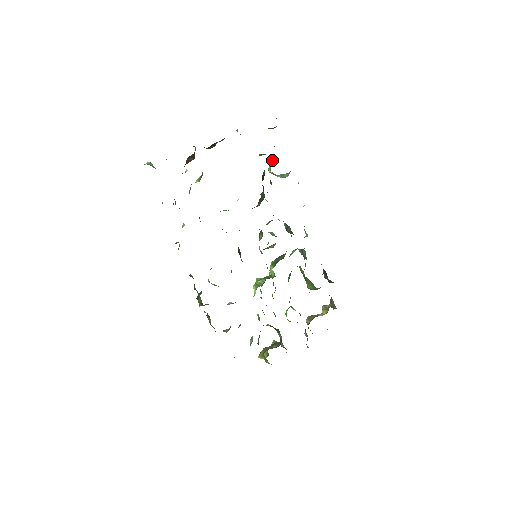
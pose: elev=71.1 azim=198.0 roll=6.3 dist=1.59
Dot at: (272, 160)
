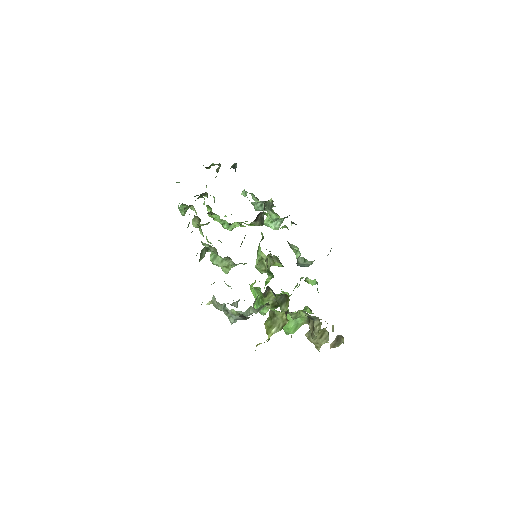
Dot at: occluded
